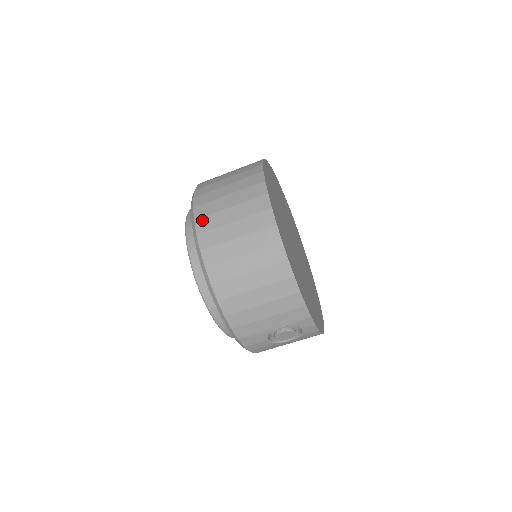
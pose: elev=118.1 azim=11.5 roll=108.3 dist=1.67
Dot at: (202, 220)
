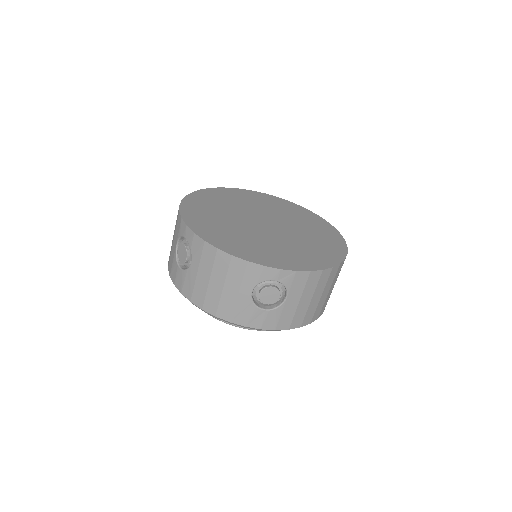
Dot at: occluded
